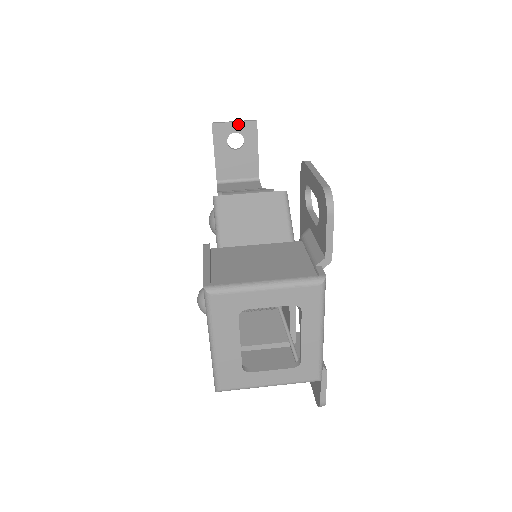
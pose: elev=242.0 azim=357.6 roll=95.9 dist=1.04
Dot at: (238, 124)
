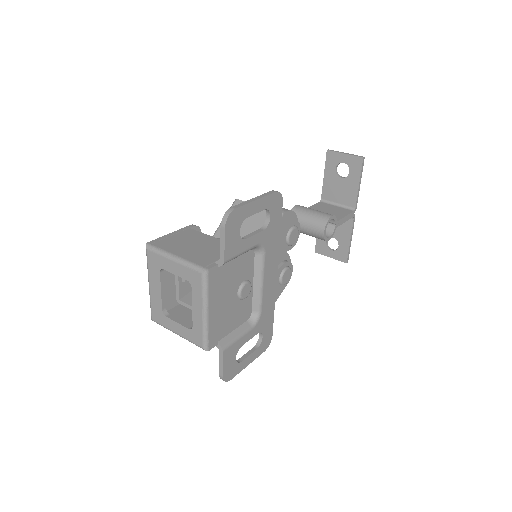
Dot at: (347, 156)
